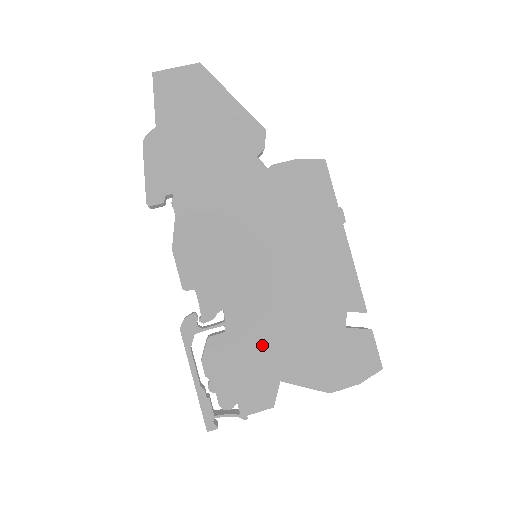
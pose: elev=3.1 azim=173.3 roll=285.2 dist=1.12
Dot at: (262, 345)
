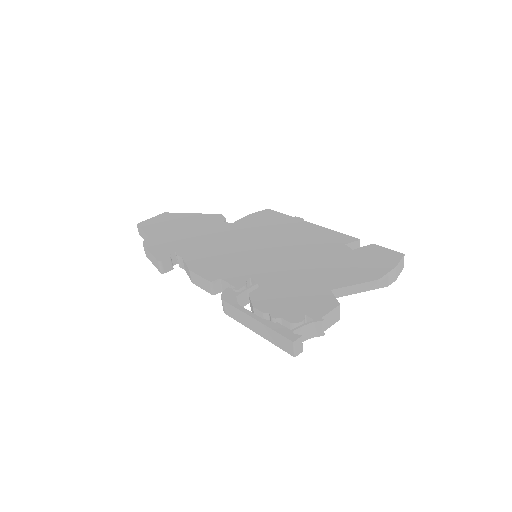
Dot at: (297, 280)
